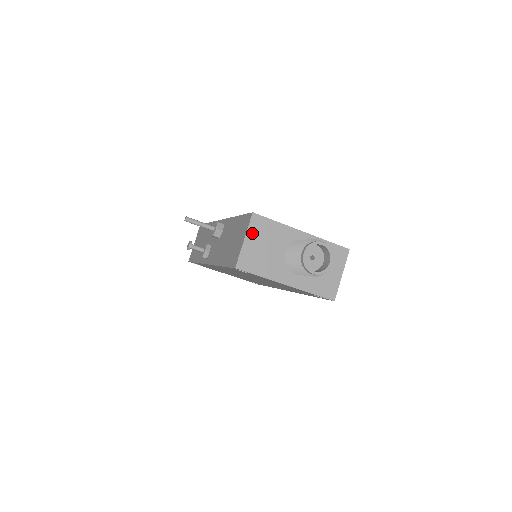
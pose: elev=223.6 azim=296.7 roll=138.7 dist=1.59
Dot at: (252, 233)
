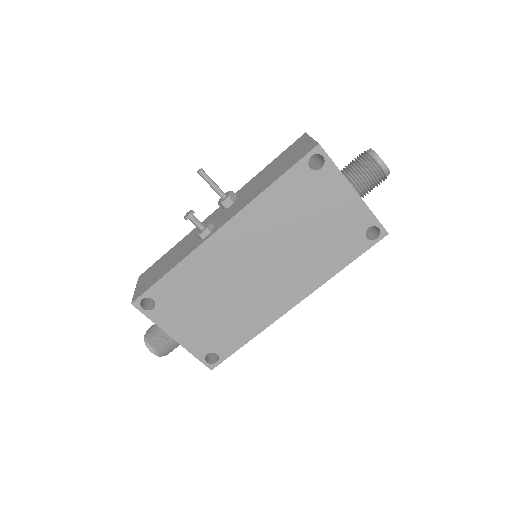
Dot at: occluded
